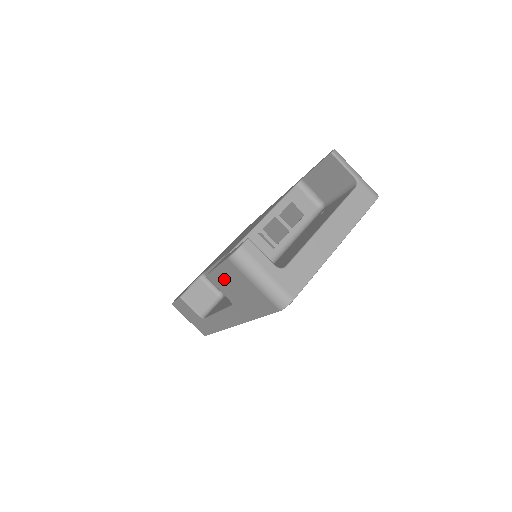
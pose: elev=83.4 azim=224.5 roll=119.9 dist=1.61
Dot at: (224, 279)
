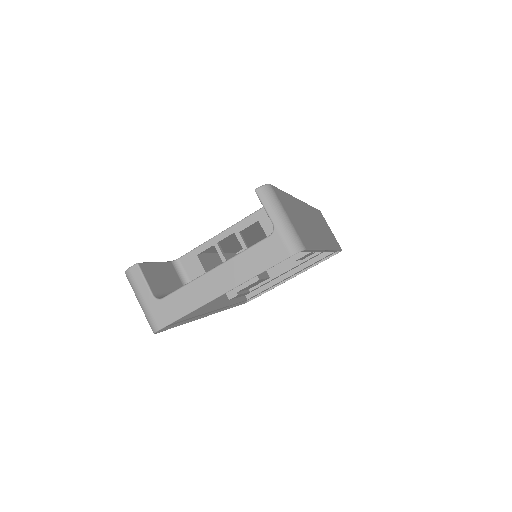
Dot at: occluded
